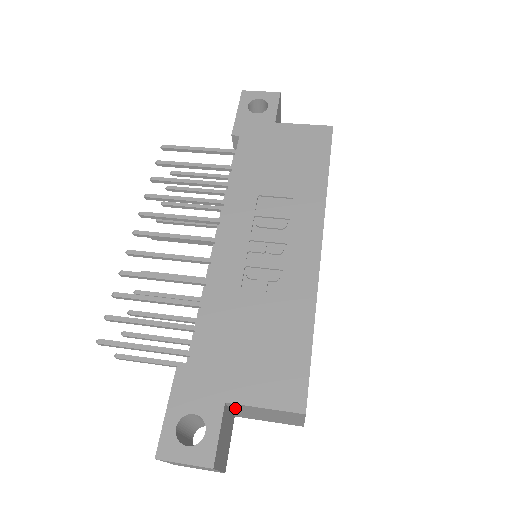
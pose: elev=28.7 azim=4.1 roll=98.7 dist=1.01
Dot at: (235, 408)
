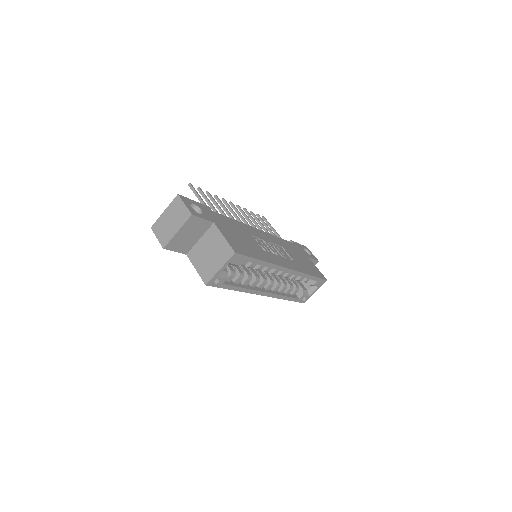
Dot at: (207, 235)
